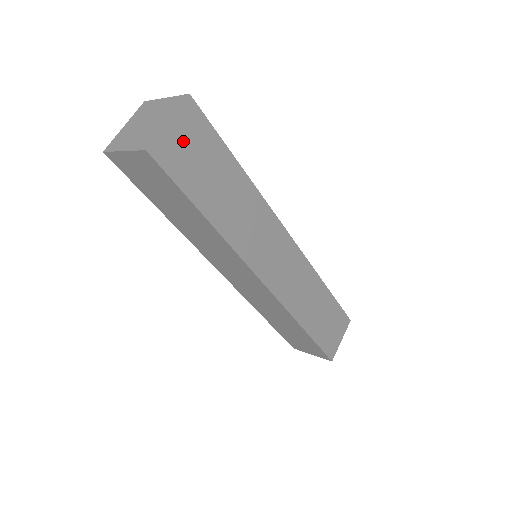
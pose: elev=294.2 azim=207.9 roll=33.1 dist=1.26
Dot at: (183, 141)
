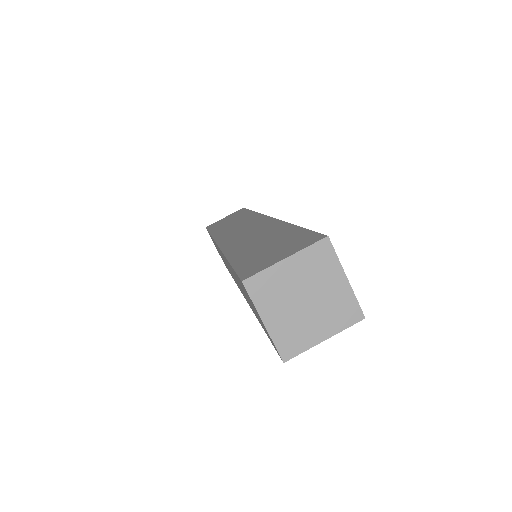
Dot at: occluded
